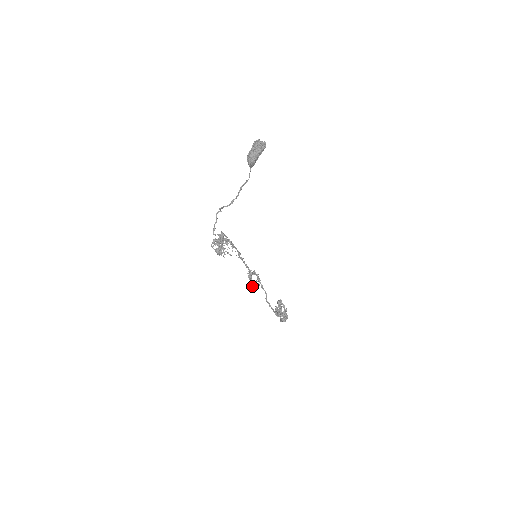
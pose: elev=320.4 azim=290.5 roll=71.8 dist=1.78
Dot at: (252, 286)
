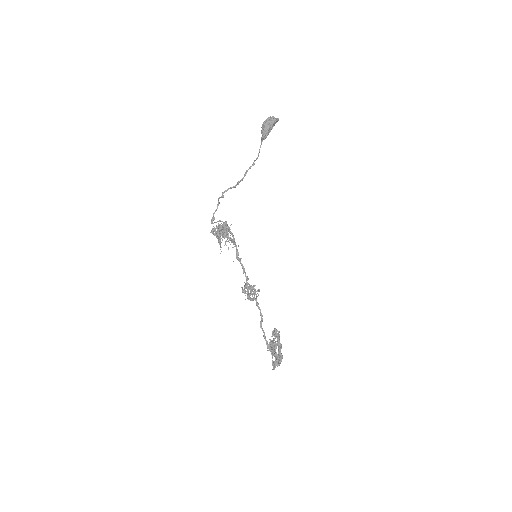
Dot at: occluded
